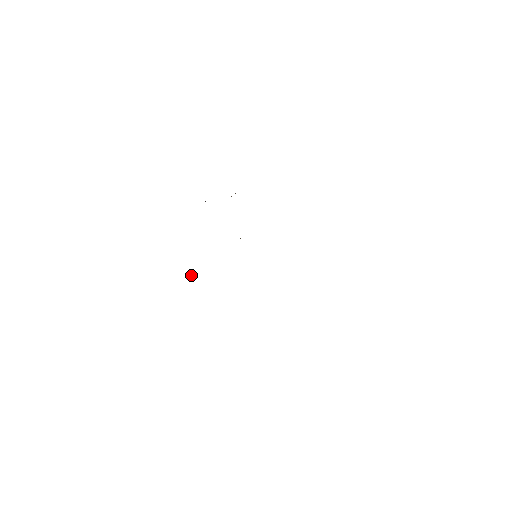
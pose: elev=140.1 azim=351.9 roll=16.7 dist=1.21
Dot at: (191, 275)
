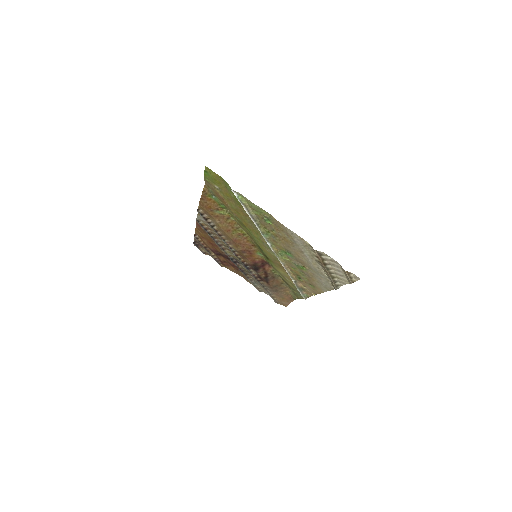
Dot at: (210, 225)
